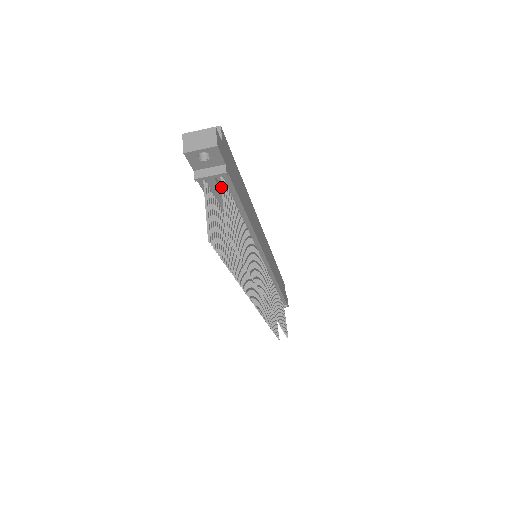
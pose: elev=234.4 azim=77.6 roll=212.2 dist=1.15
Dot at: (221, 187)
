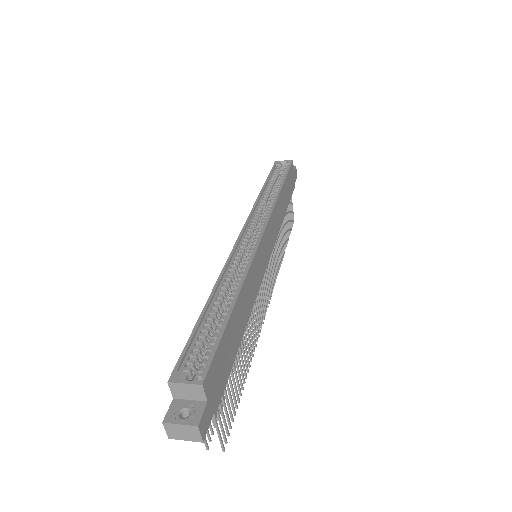
Dot at: occluded
